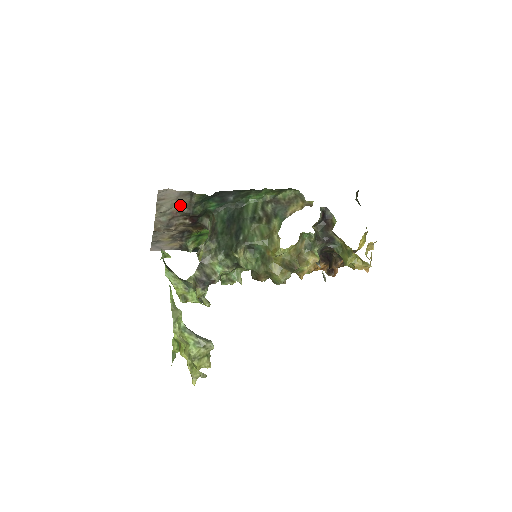
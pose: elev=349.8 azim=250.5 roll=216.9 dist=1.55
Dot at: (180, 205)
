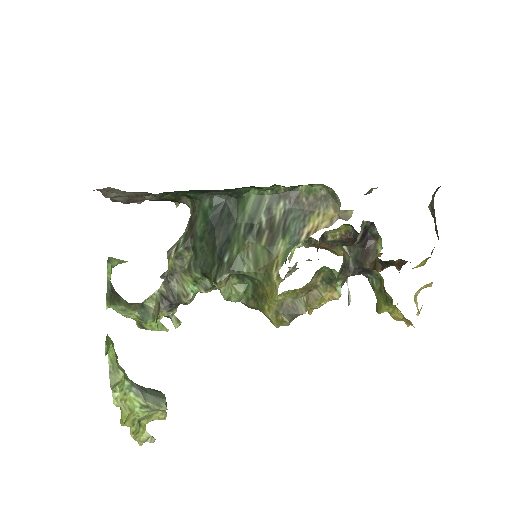
Dot at: (138, 193)
